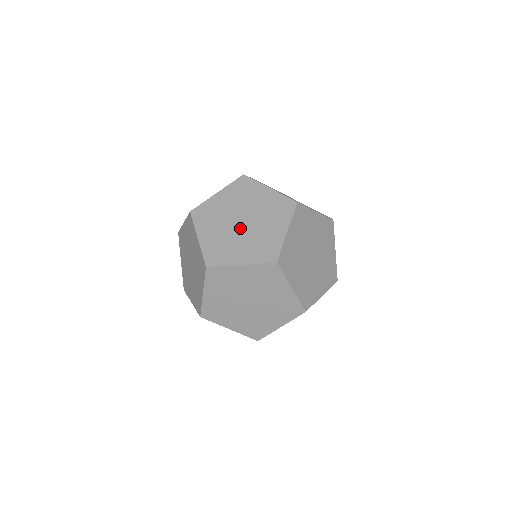
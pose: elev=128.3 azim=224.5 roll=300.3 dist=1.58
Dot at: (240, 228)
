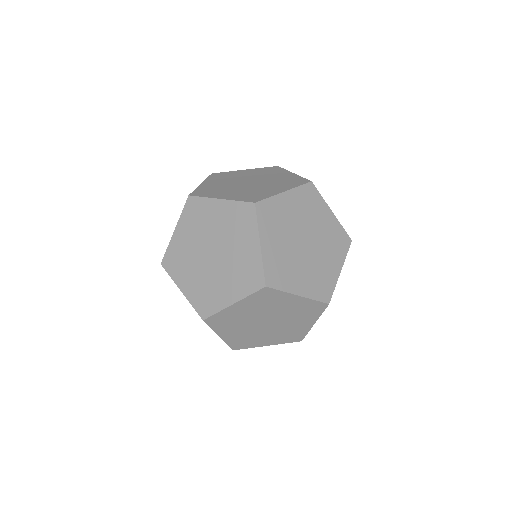
Dot at: (213, 262)
